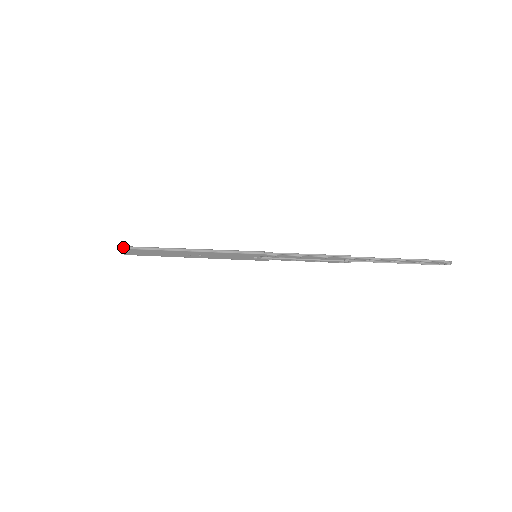
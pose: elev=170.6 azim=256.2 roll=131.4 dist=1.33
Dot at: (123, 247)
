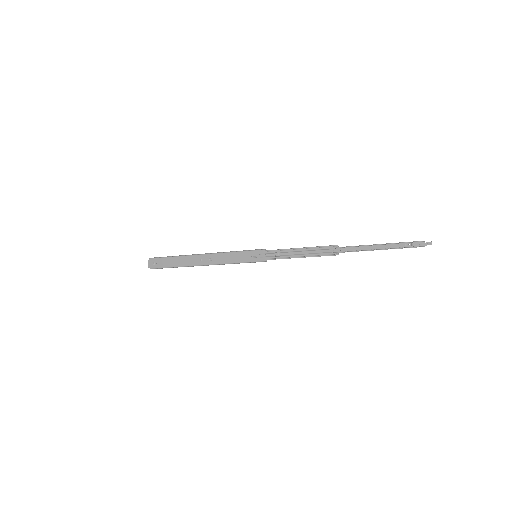
Dot at: (152, 258)
